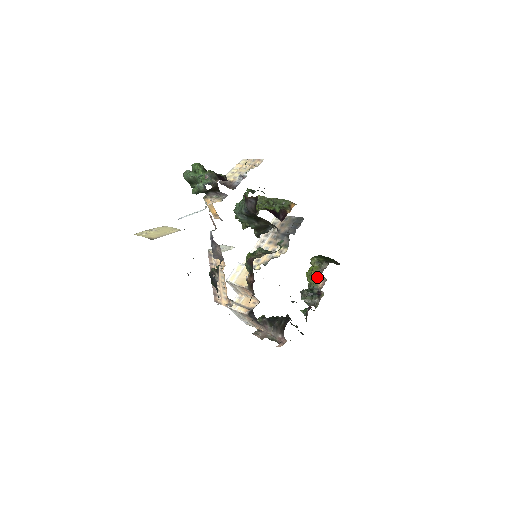
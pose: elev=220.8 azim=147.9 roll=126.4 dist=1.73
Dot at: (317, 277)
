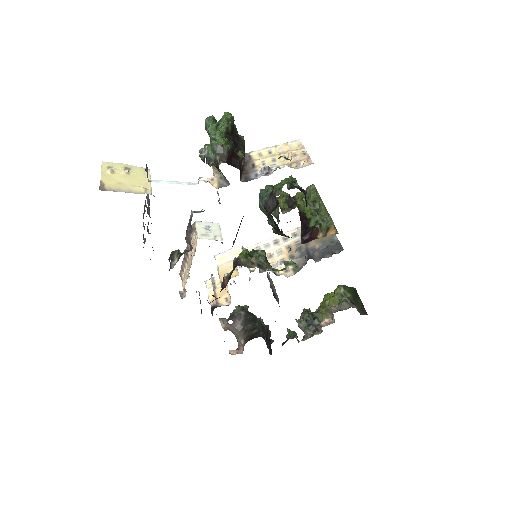
Dot at: (328, 311)
